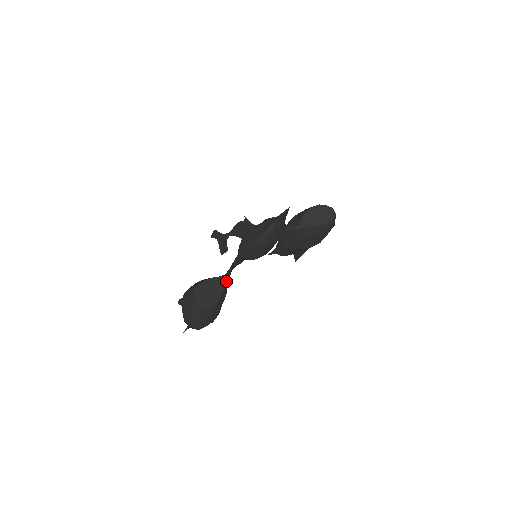
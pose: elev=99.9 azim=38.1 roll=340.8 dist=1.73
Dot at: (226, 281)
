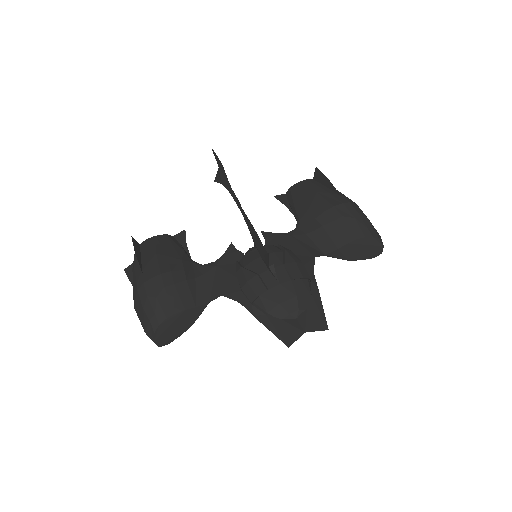
Dot at: occluded
